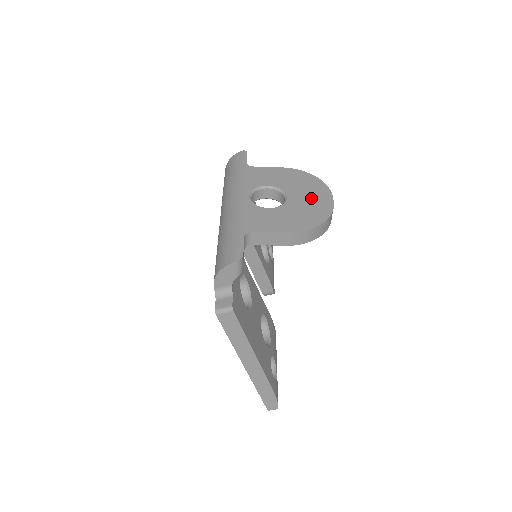
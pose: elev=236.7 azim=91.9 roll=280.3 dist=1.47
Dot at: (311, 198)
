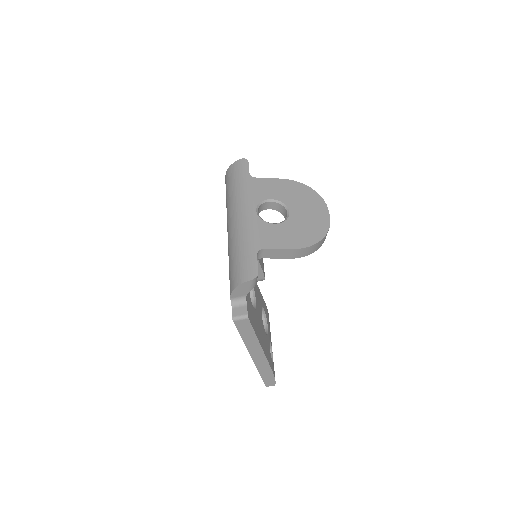
Dot at: (310, 213)
